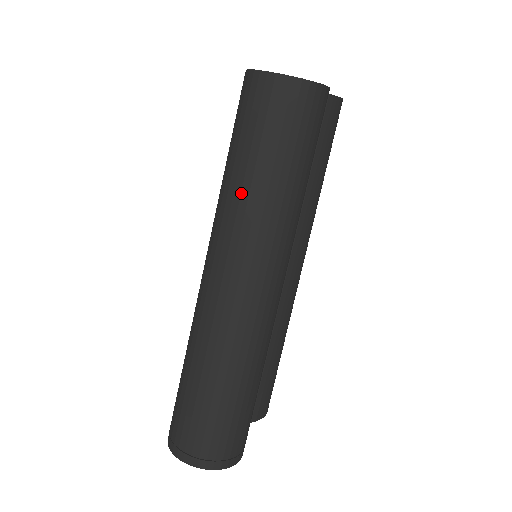
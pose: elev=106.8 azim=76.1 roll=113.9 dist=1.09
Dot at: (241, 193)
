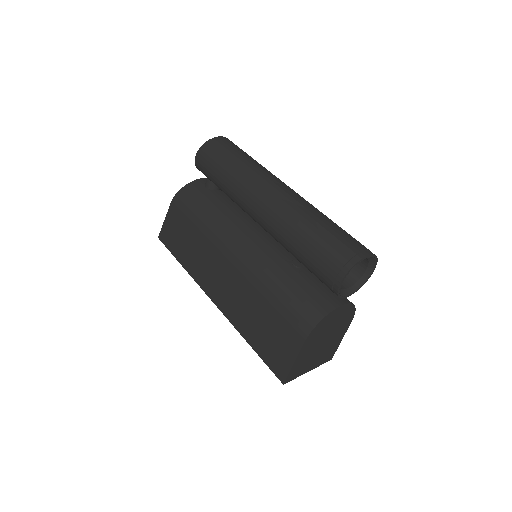
Dot at: (248, 166)
